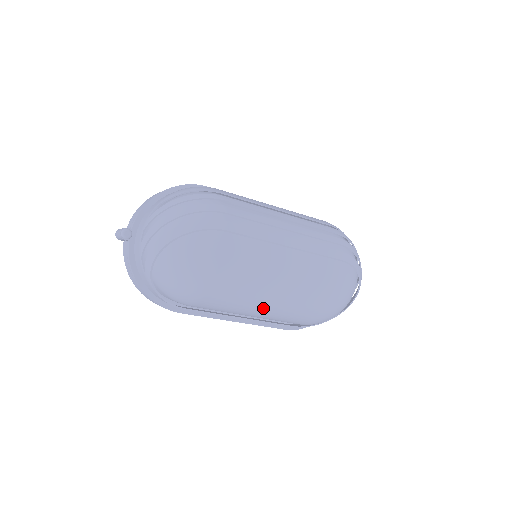
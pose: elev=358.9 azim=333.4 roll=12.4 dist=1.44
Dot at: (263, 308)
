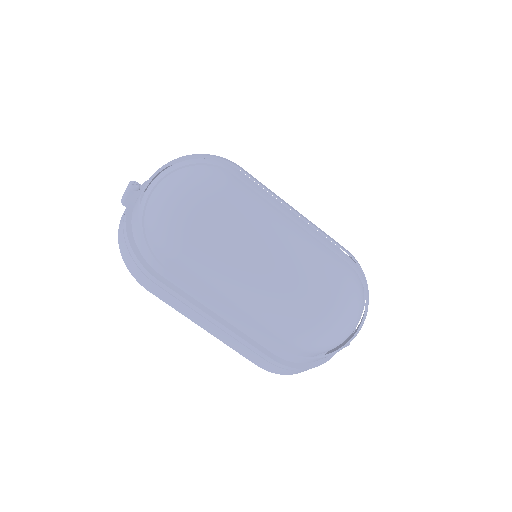
Dot at: (253, 280)
